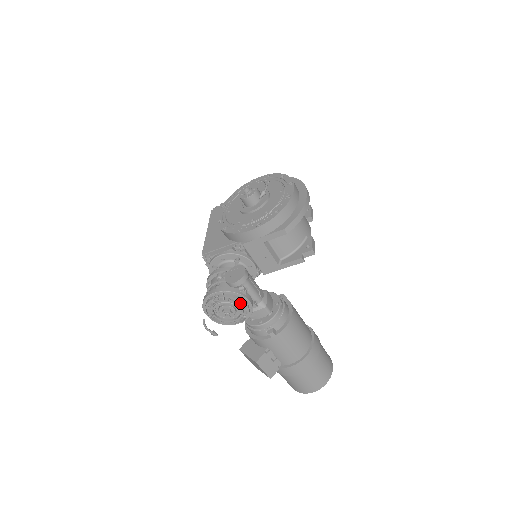
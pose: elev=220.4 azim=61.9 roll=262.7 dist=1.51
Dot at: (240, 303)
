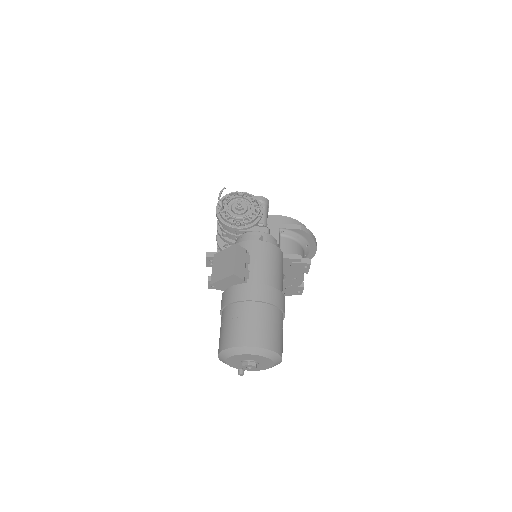
Dot at: (254, 208)
